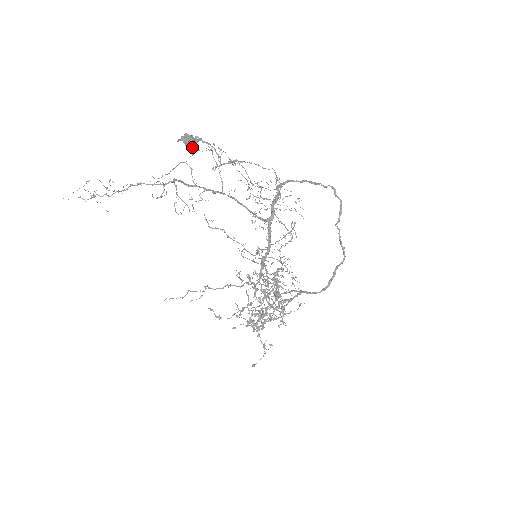
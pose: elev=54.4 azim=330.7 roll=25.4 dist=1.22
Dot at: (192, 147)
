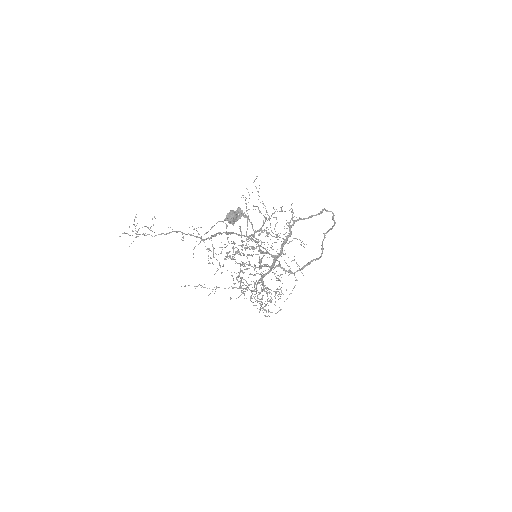
Dot at: (234, 223)
